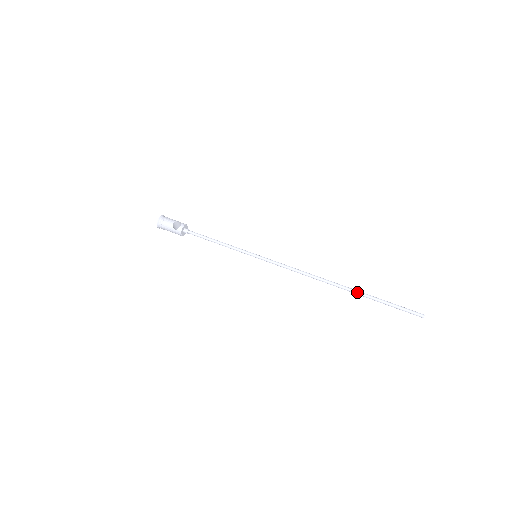
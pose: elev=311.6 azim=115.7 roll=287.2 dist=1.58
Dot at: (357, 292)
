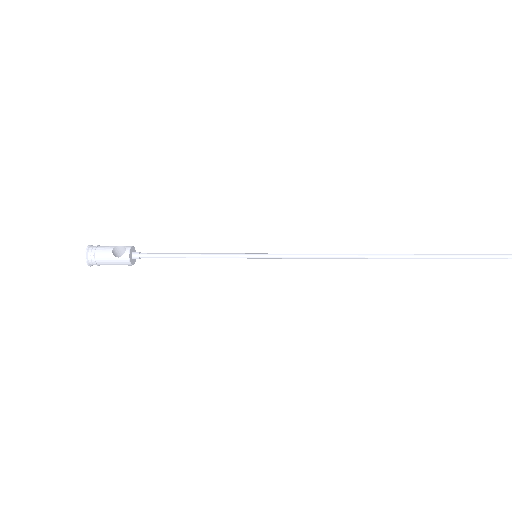
Dot at: (420, 255)
